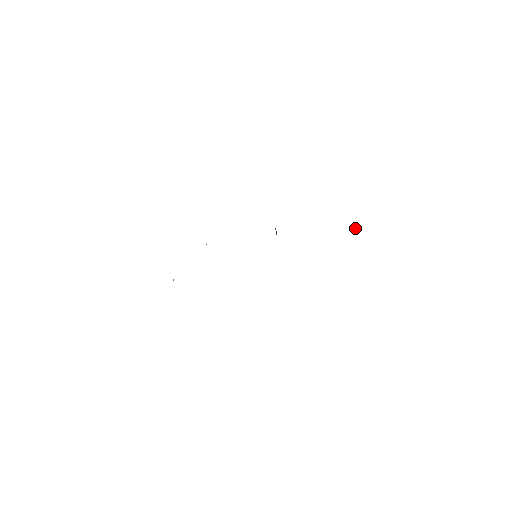
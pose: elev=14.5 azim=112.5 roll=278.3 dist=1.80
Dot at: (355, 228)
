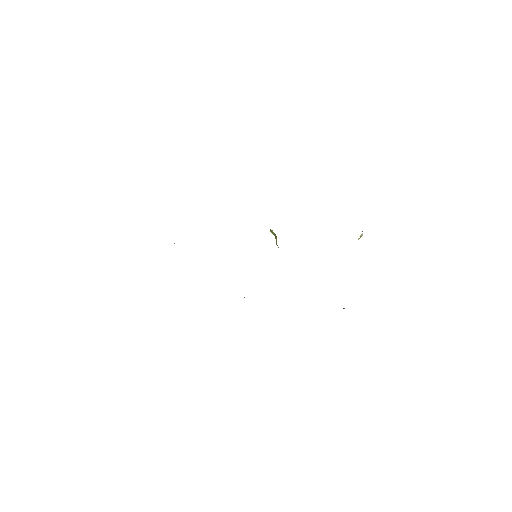
Dot at: occluded
